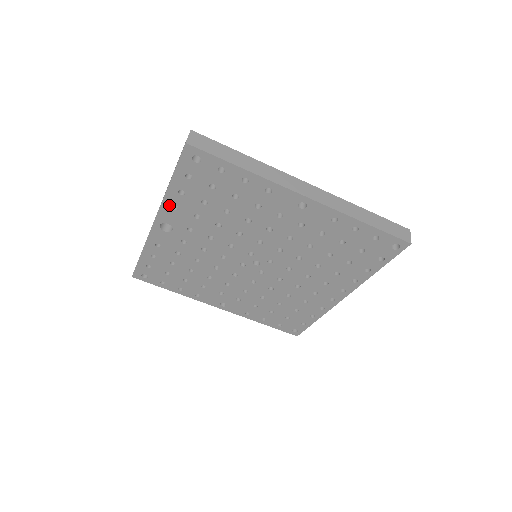
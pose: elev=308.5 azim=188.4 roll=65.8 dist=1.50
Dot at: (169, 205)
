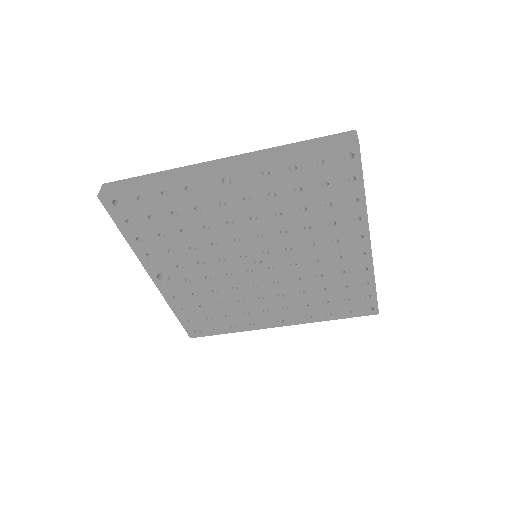
Dot at: (144, 256)
